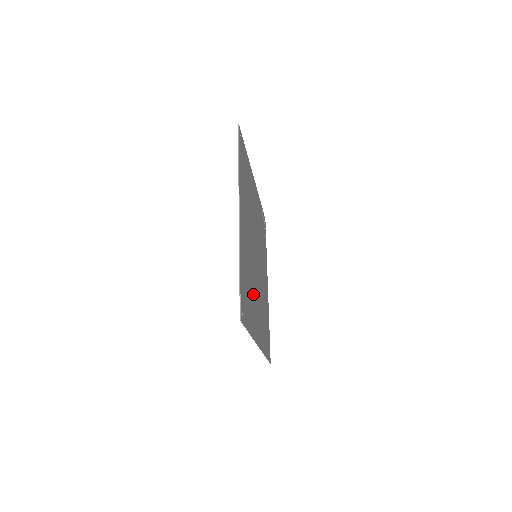
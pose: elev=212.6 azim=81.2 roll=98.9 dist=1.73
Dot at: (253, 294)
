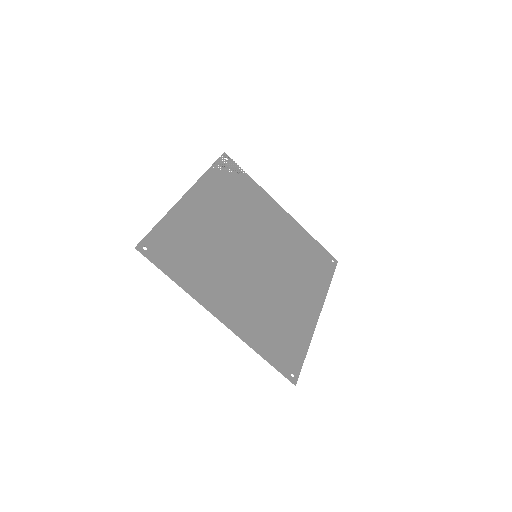
Dot at: (283, 305)
